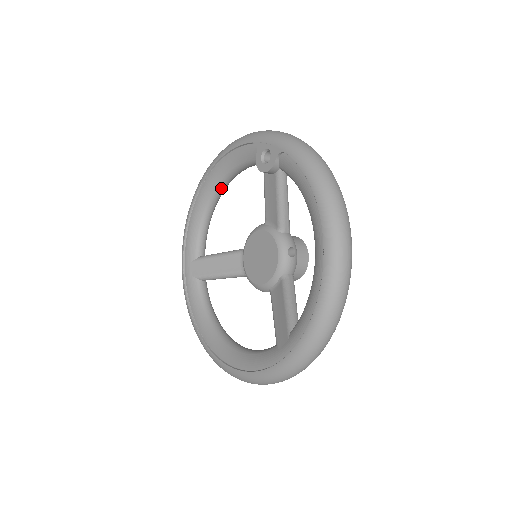
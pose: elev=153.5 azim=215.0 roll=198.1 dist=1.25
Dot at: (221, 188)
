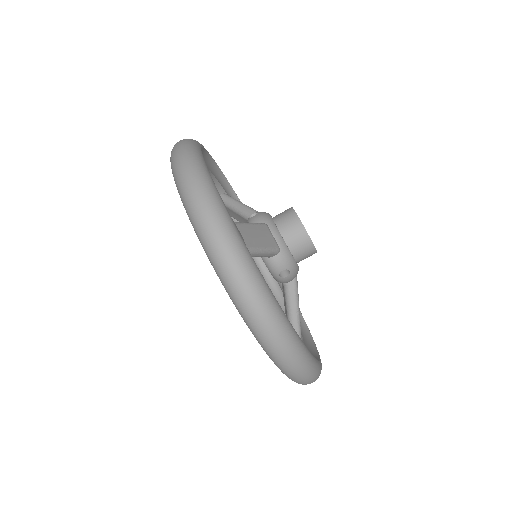
Dot at: occluded
